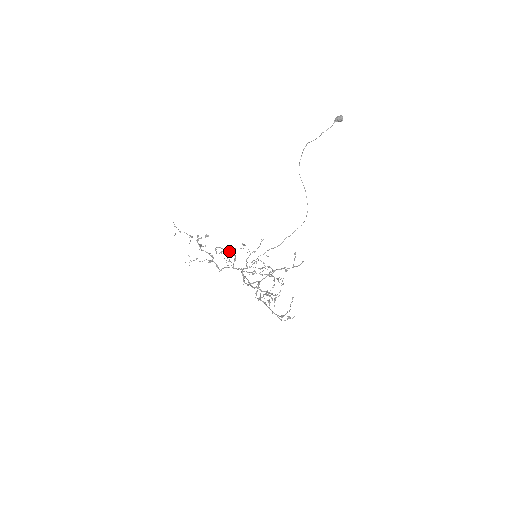
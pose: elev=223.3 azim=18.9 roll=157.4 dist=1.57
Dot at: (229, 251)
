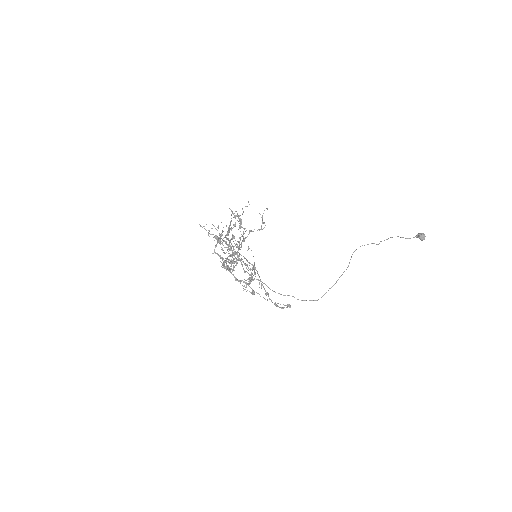
Dot at: occluded
